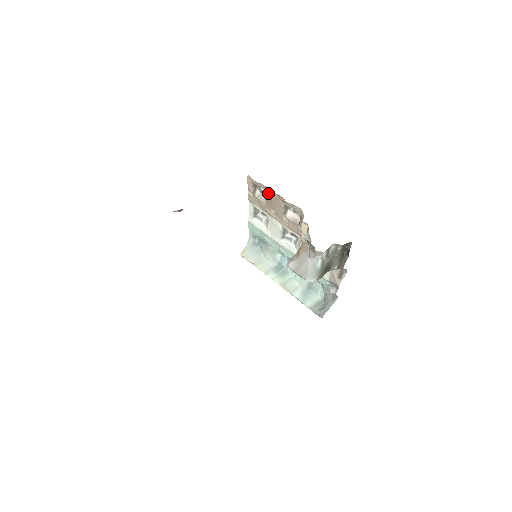
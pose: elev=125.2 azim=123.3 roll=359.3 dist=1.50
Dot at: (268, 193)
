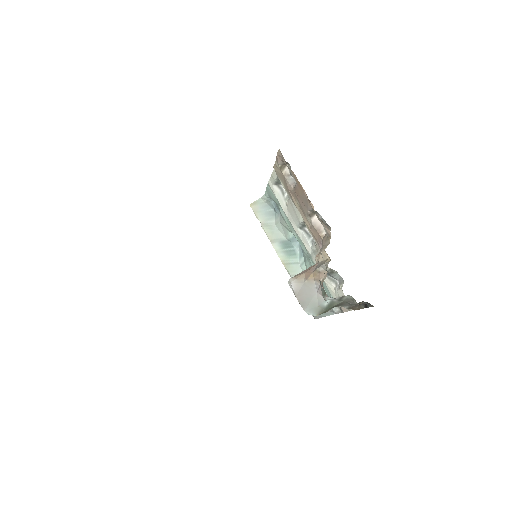
Dot at: (297, 185)
